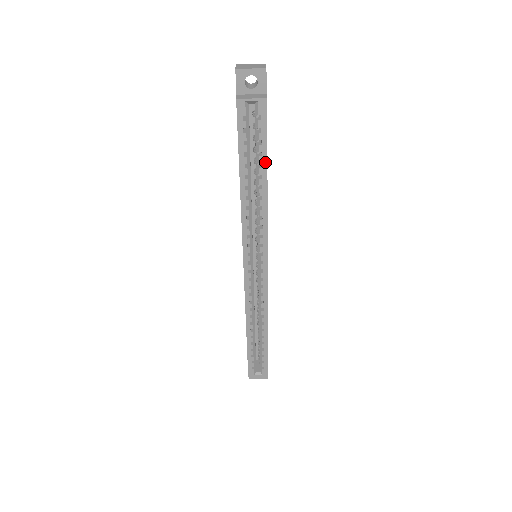
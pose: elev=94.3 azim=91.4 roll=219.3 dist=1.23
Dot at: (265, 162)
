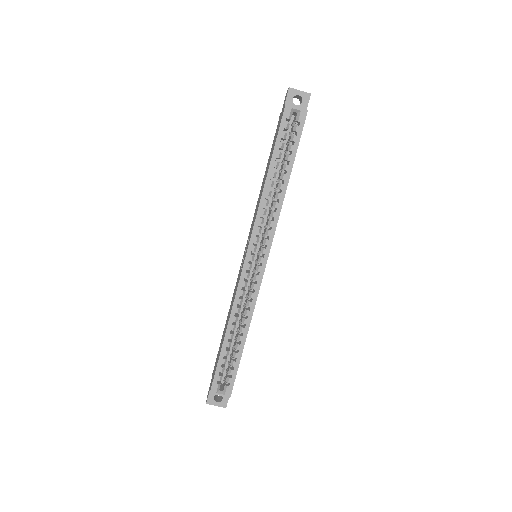
Dot at: (292, 161)
